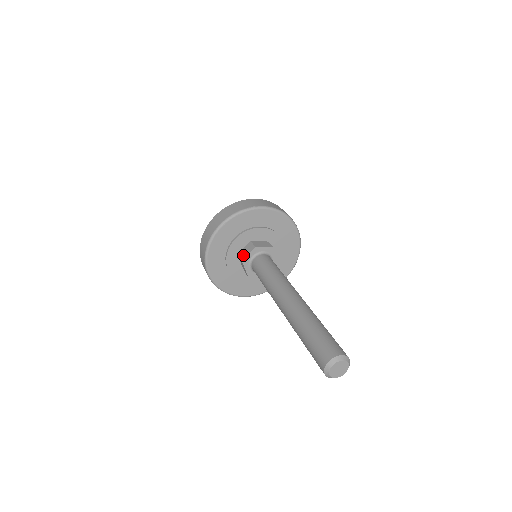
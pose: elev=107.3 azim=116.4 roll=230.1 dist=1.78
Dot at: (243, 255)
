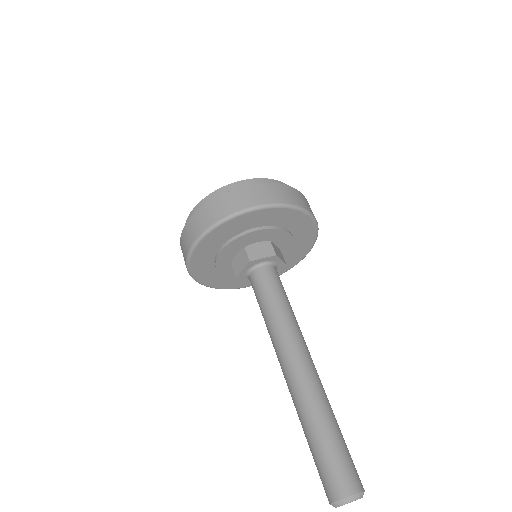
Dot at: (236, 266)
